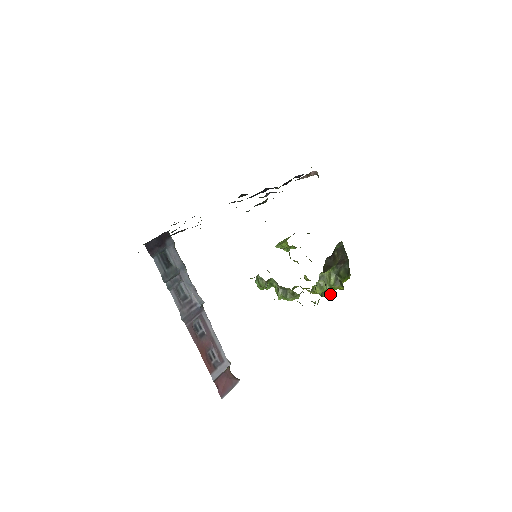
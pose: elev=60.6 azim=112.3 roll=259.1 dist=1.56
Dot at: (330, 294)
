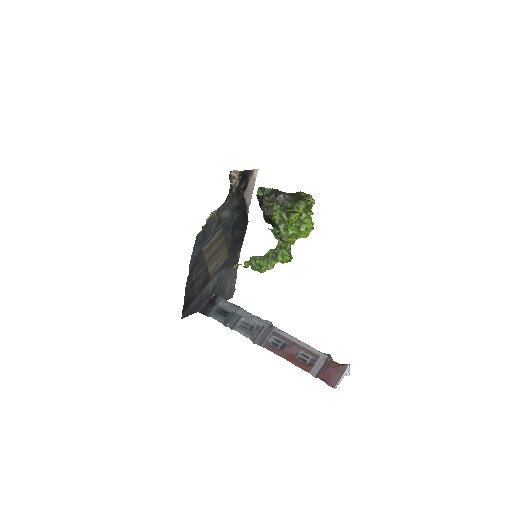
Dot at: (302, 228)
